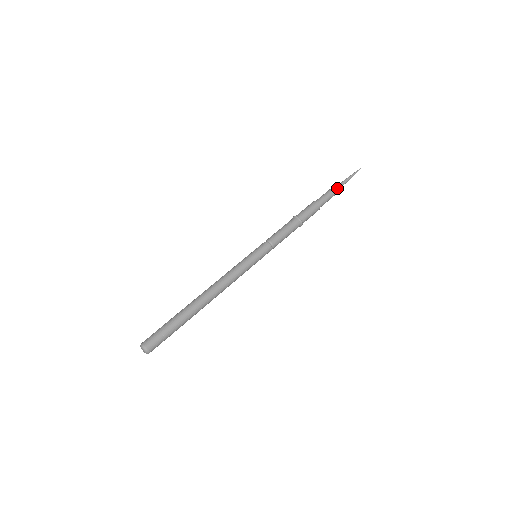
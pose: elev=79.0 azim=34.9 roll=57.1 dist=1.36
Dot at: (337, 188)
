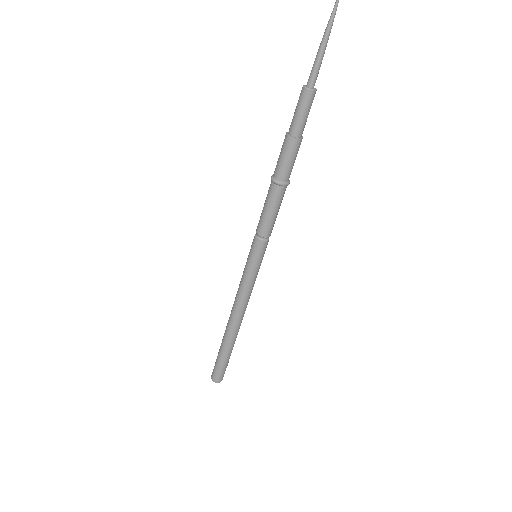
Dot at: (312, 79)
